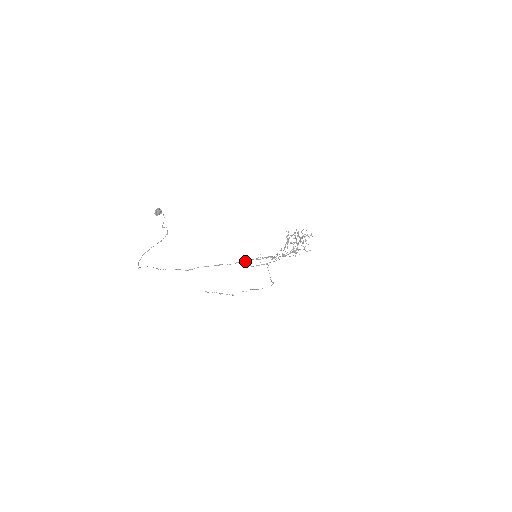
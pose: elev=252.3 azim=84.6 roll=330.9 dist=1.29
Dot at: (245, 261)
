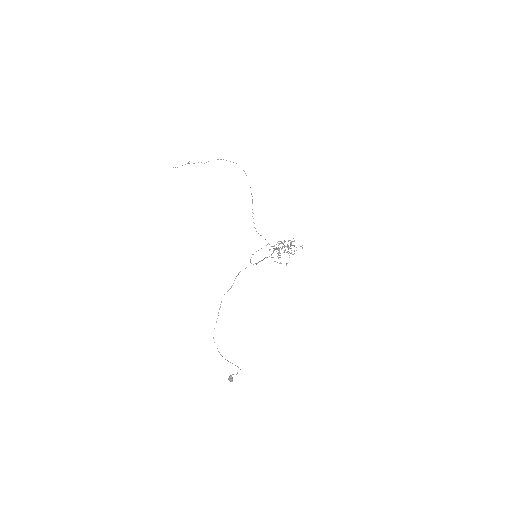
Dot at: (250, 261)
